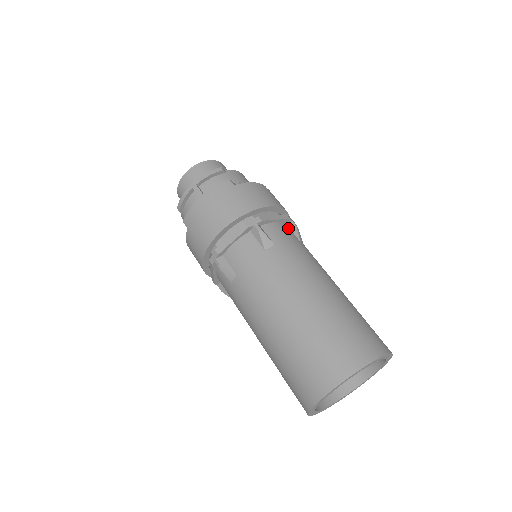
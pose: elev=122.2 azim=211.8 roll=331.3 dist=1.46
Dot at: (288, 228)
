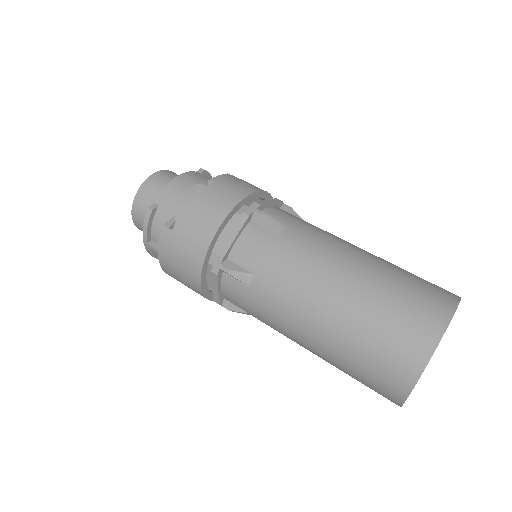
Dot at: (256, 227)
